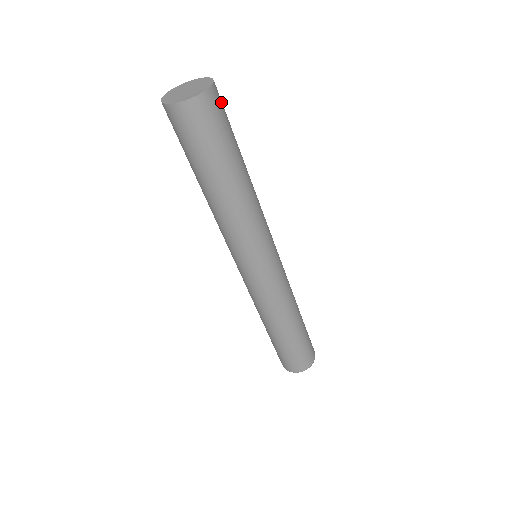
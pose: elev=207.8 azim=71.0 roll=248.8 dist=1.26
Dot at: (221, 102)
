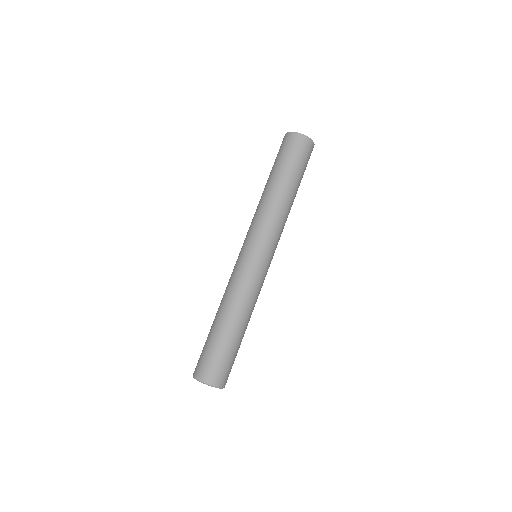
Dot at: occluded
